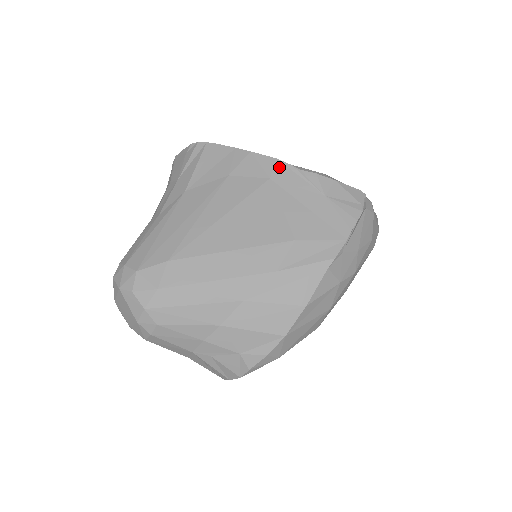
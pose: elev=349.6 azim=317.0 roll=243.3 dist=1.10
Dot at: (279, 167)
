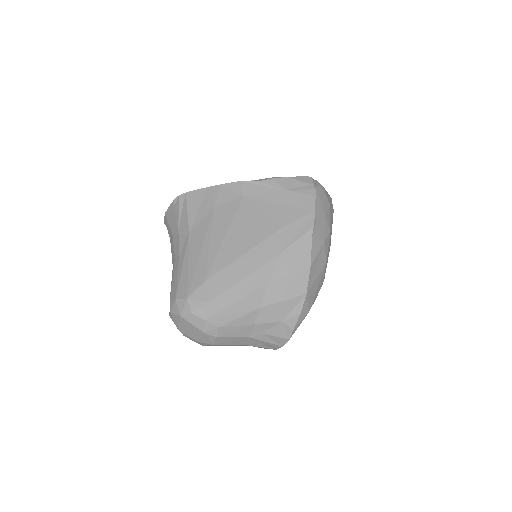
Dot at: (245, 186)
